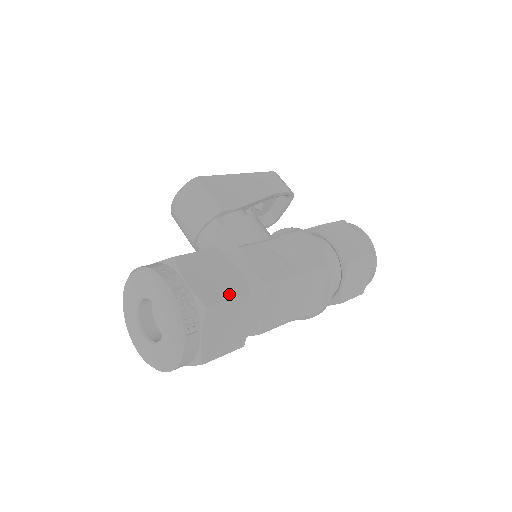
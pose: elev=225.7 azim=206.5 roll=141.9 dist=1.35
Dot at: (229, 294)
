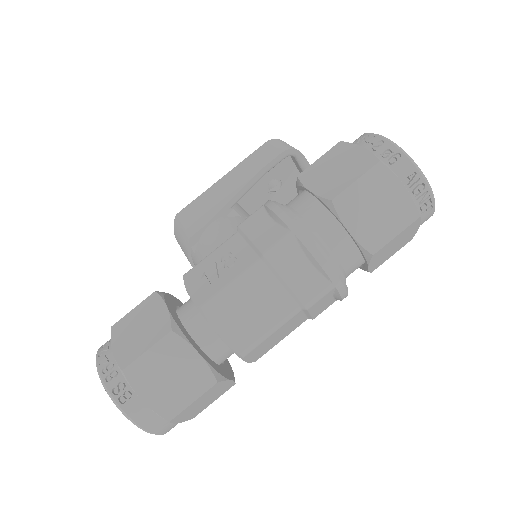
Dot at: (148, 343)
